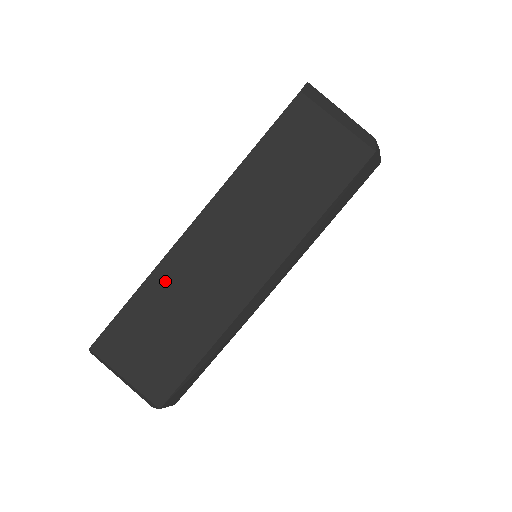
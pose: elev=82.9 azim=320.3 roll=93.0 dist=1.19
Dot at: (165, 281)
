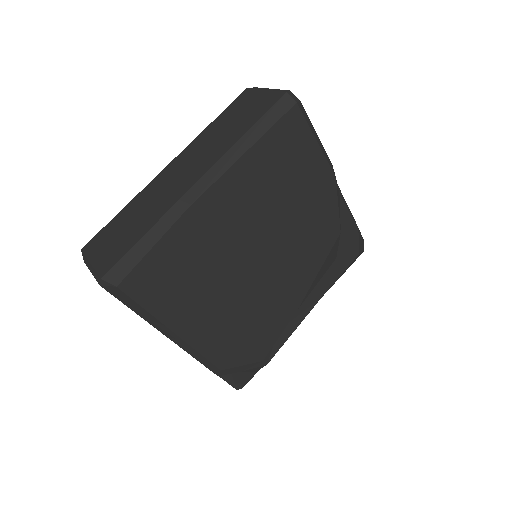
Dot at: (141, 198)
